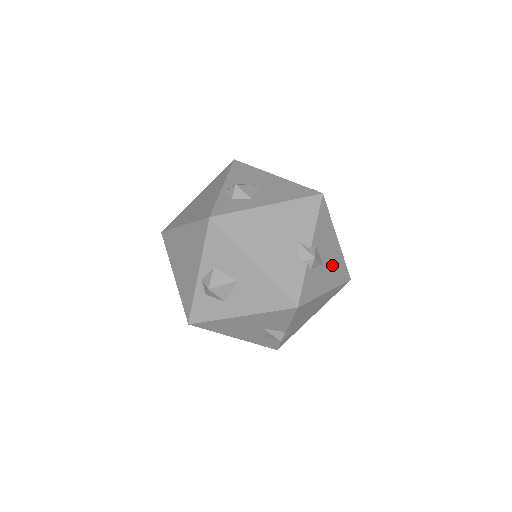
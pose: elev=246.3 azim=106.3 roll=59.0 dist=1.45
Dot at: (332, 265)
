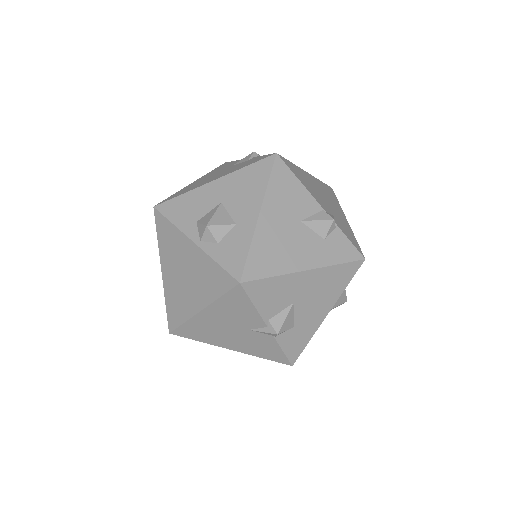
Dot at: occluded
